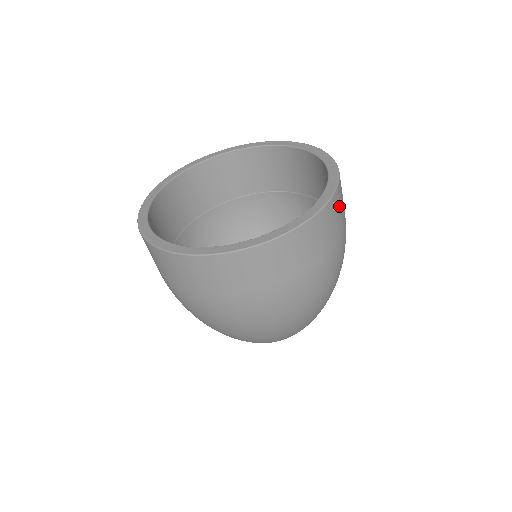
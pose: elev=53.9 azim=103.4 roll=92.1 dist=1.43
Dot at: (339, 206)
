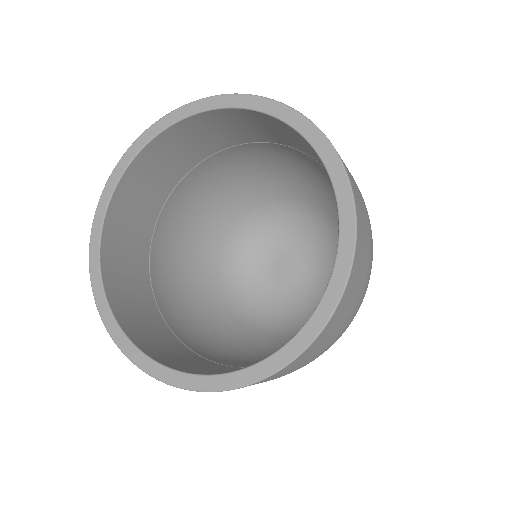
Dot at: (354, 285)
